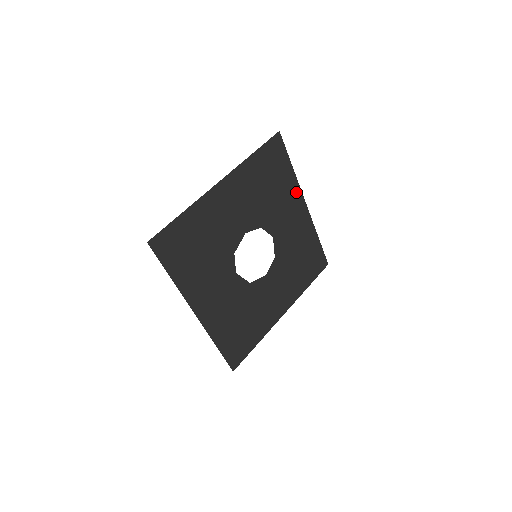
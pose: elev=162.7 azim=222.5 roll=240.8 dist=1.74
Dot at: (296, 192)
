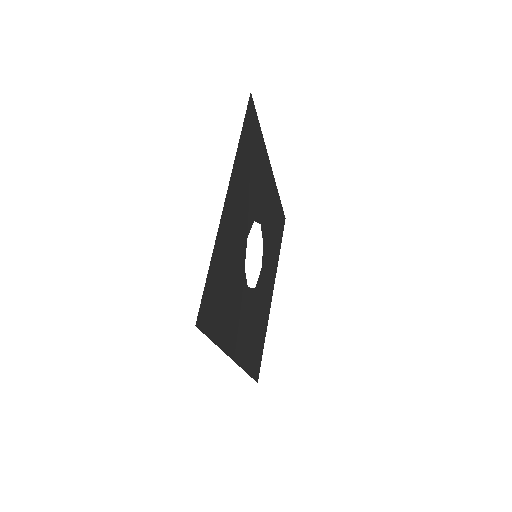
Dot at: (265, 159)
